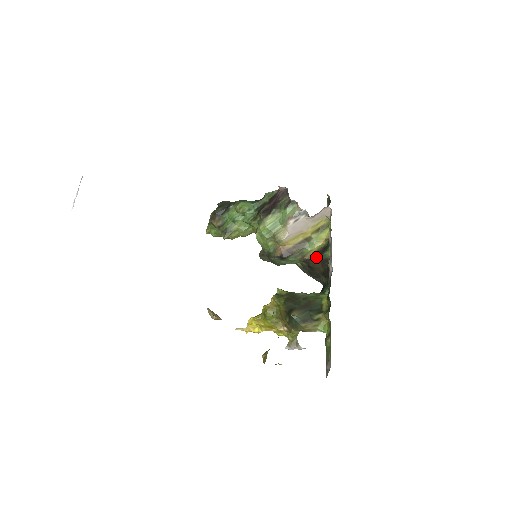
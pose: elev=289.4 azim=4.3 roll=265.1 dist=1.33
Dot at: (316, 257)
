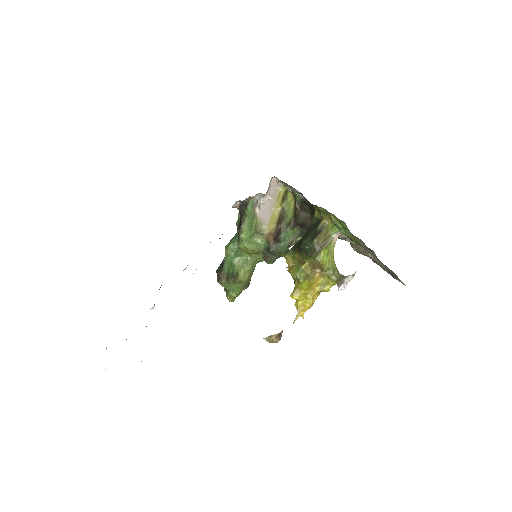
Dot at: (296, 212)
